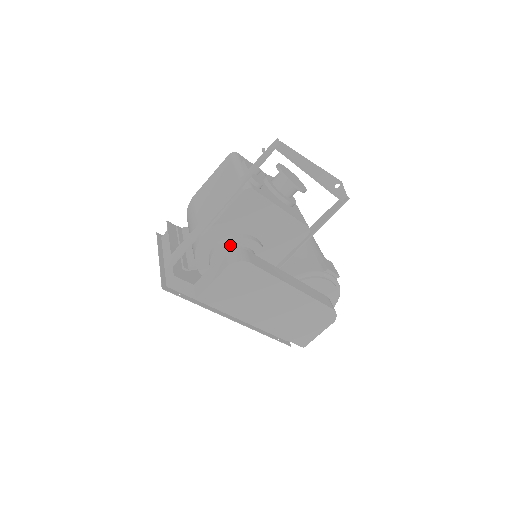
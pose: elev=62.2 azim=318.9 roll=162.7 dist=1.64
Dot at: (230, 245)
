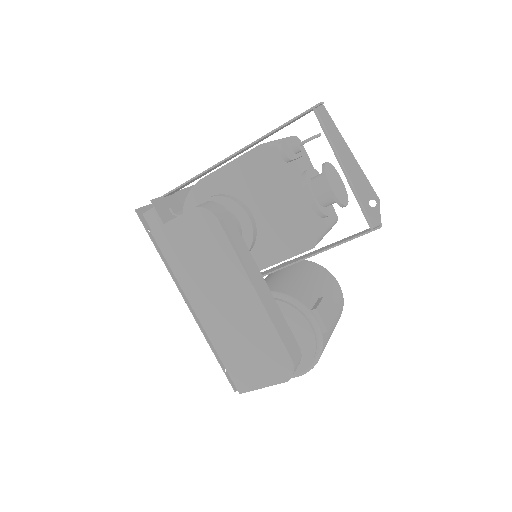
Dot at: (220, 203)
